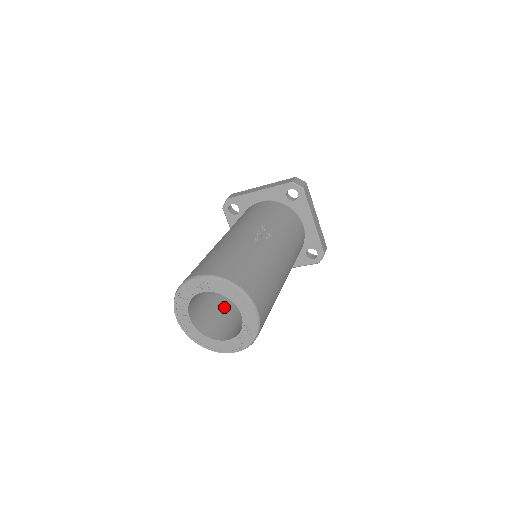
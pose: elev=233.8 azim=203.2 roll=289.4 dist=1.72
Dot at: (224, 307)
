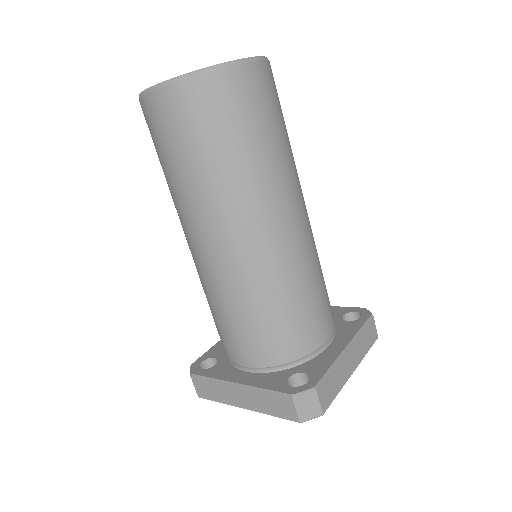
Dot at: occluded
